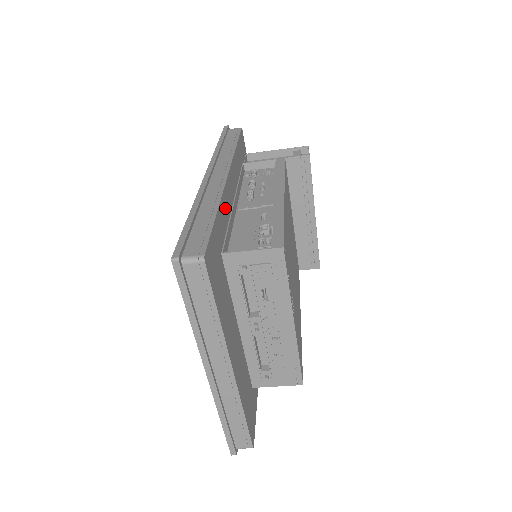
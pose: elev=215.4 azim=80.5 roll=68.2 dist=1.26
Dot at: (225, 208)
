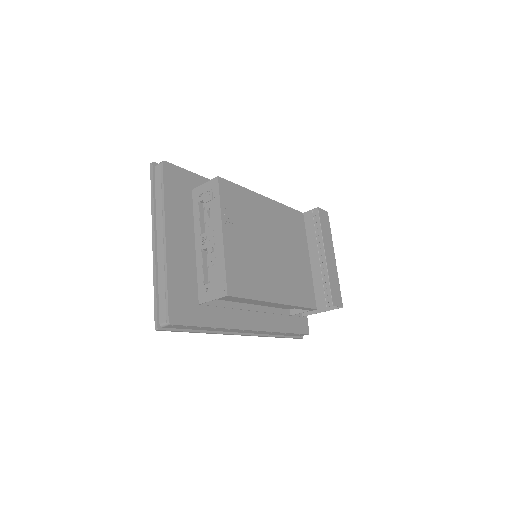
Dot at: occluded
